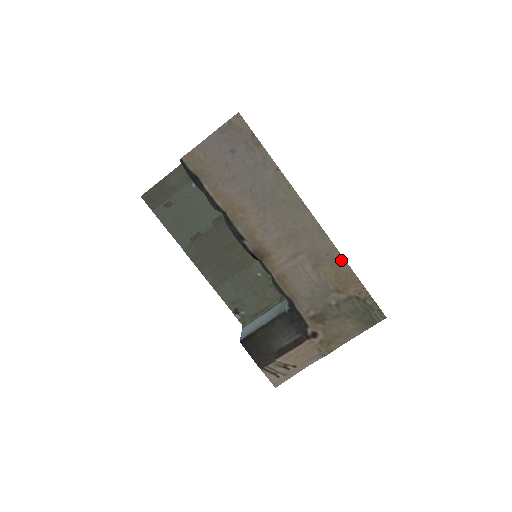
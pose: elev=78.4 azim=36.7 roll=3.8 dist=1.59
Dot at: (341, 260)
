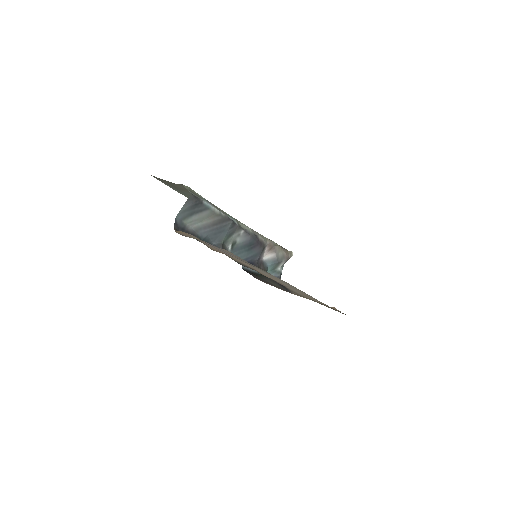
Dot at: (321, 302)
